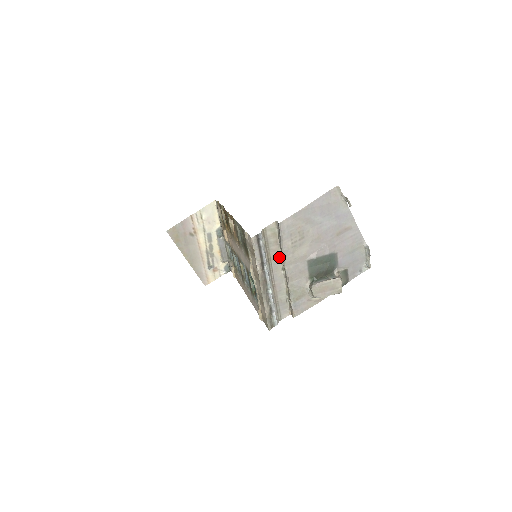
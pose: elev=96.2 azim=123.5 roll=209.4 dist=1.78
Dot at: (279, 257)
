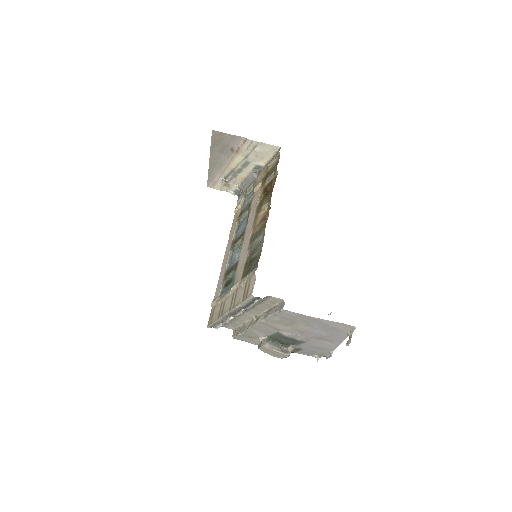
Dot at: (261, 311)
